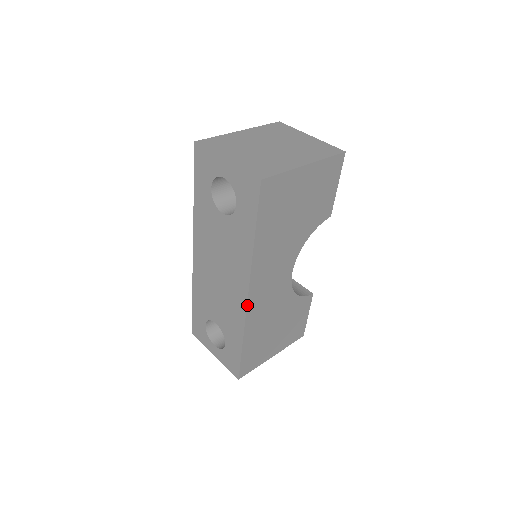
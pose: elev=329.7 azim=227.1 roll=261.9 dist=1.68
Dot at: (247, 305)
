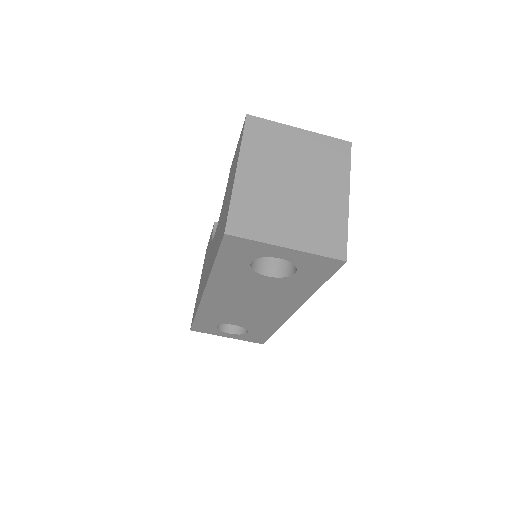
Dot at: (290, 316)
